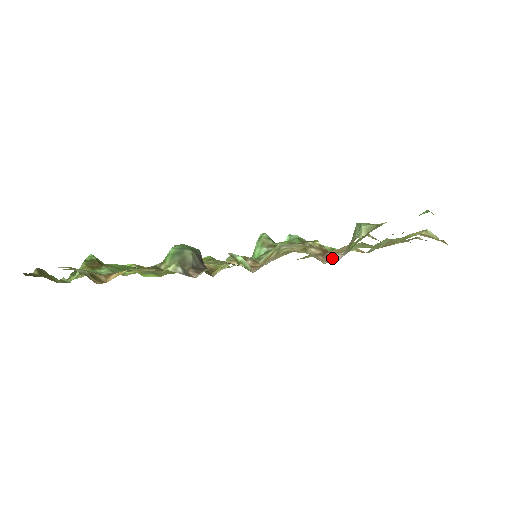
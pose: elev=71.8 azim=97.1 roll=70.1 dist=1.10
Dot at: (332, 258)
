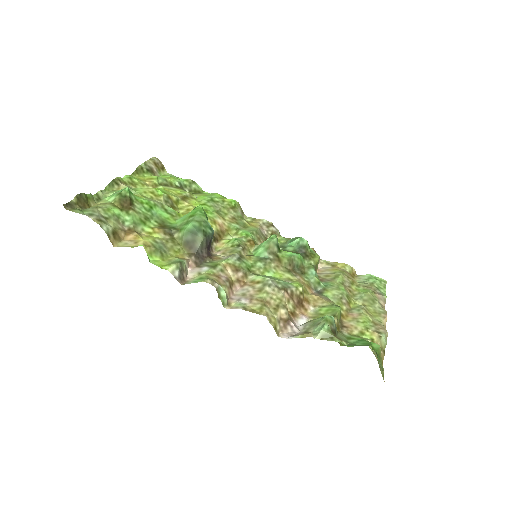
Dot at: (289, 330)
